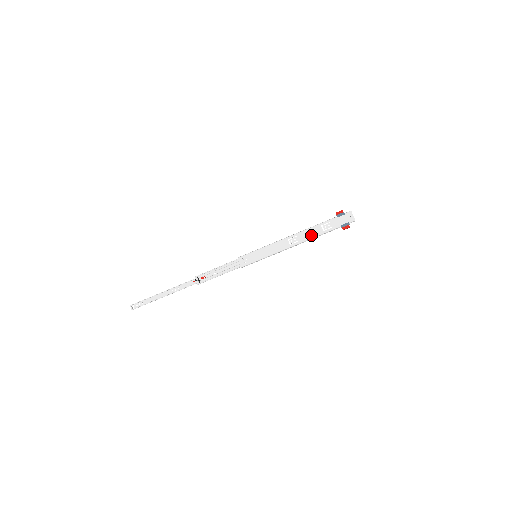
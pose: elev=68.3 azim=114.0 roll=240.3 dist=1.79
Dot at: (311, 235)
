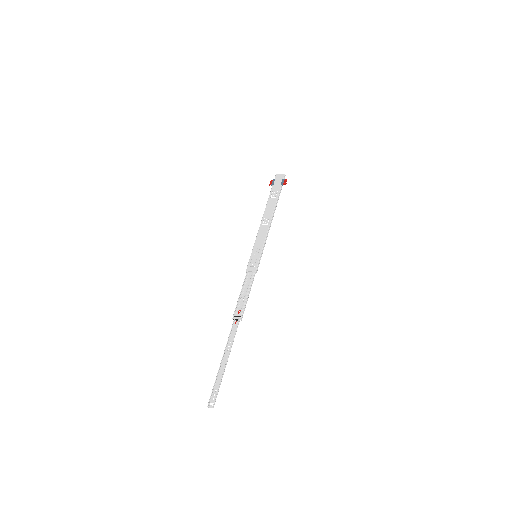
Dot at: (272, 207)
